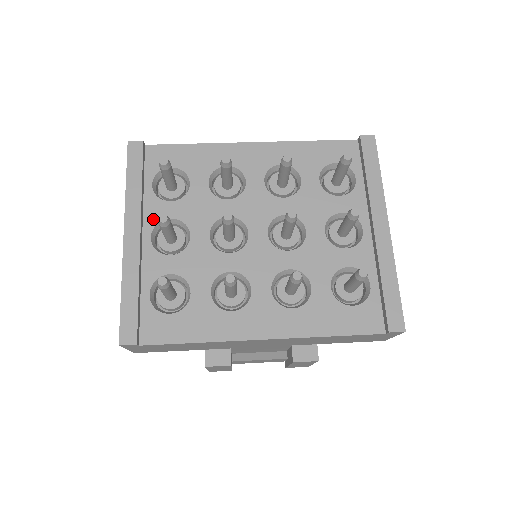
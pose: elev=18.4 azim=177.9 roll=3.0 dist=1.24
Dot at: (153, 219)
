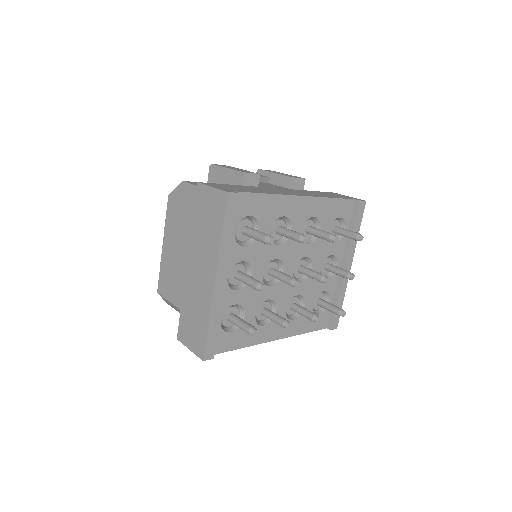
Dot at: (231, 262)
